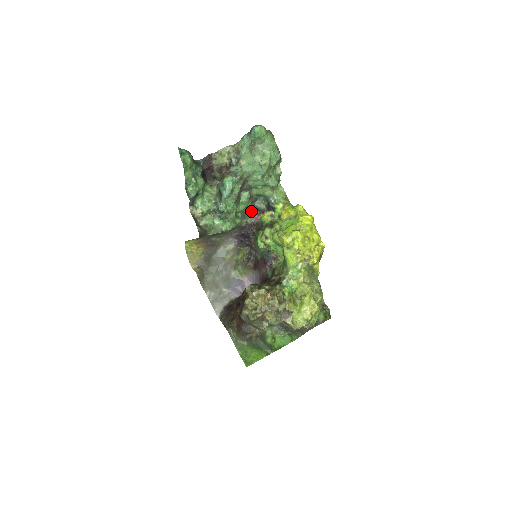
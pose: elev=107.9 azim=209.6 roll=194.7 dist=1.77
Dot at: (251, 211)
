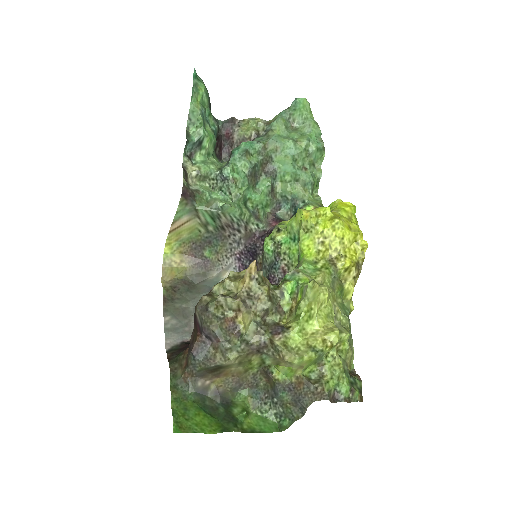
Dot at: (269, 219)
